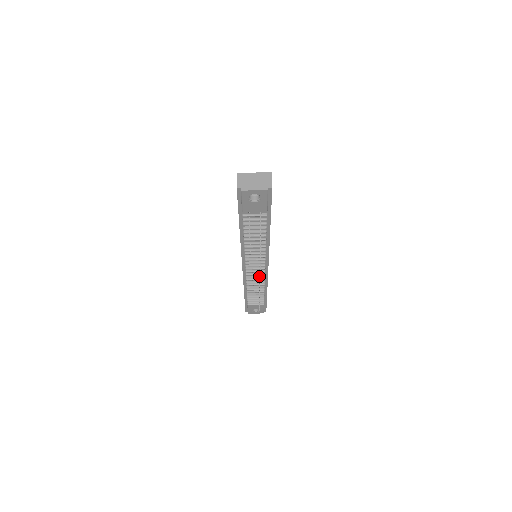
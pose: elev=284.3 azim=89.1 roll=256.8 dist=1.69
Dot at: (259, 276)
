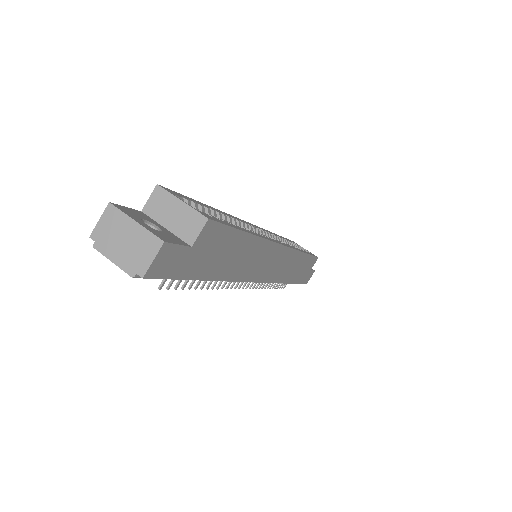
Dot at: occluded
